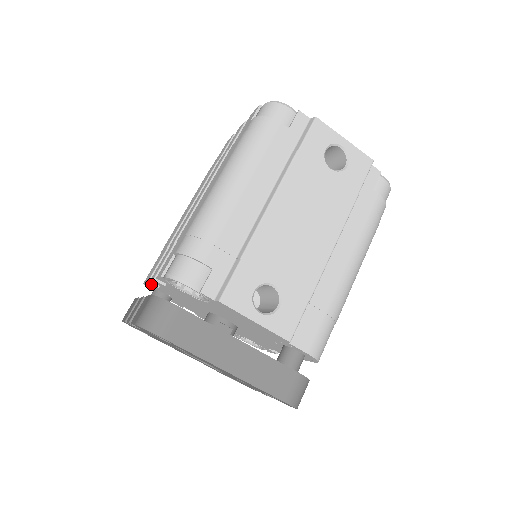
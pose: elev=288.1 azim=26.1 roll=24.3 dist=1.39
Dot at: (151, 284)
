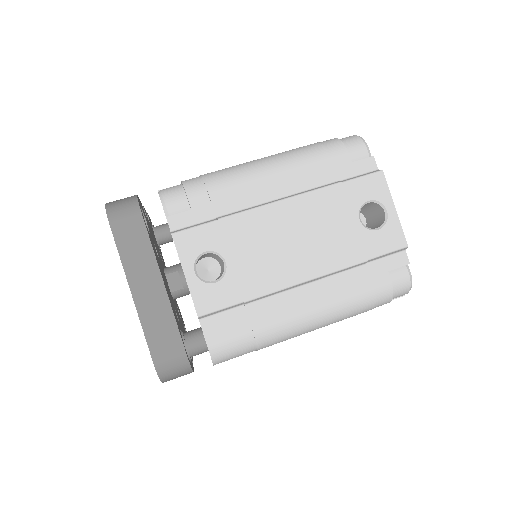
Dot at: occluded
